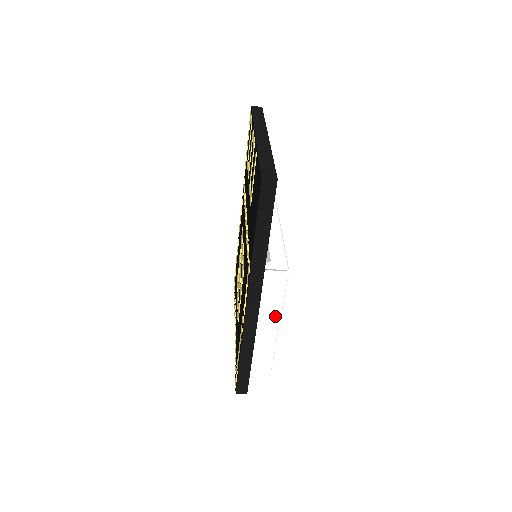
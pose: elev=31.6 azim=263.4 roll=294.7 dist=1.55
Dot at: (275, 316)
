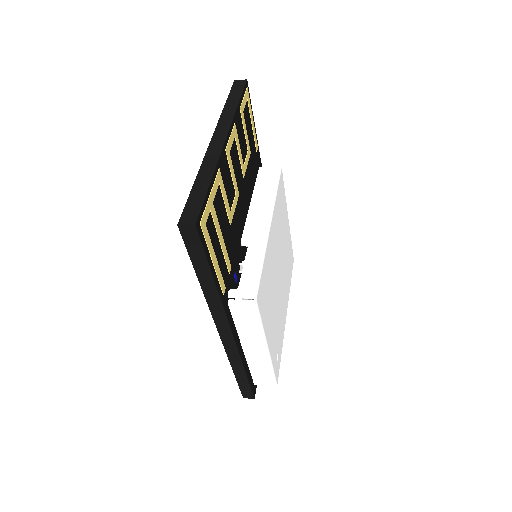
Dot at: (258, 338)
